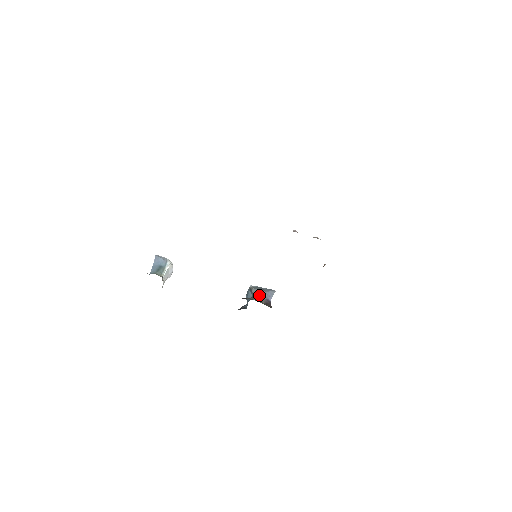
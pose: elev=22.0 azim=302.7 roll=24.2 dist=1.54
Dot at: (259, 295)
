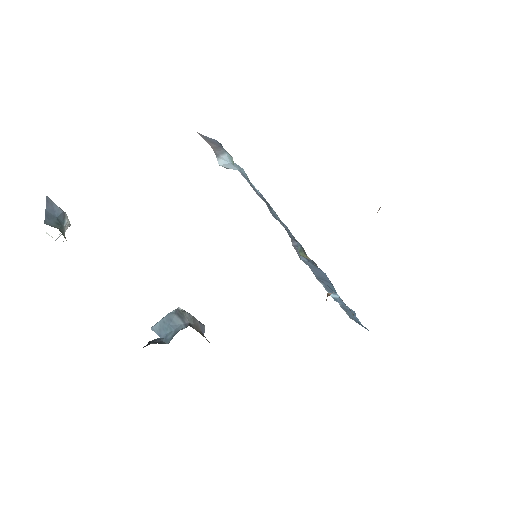
Dot at: (196, 324)
